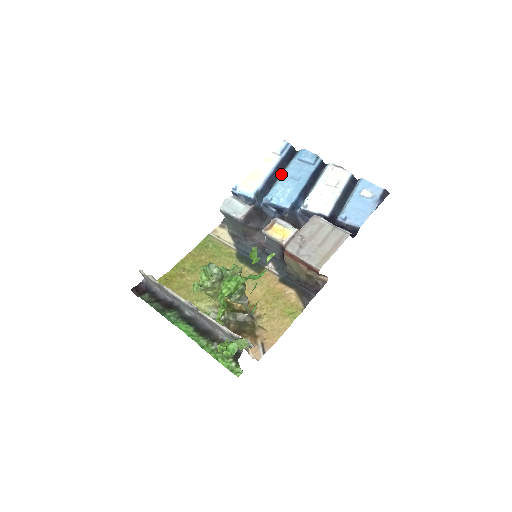
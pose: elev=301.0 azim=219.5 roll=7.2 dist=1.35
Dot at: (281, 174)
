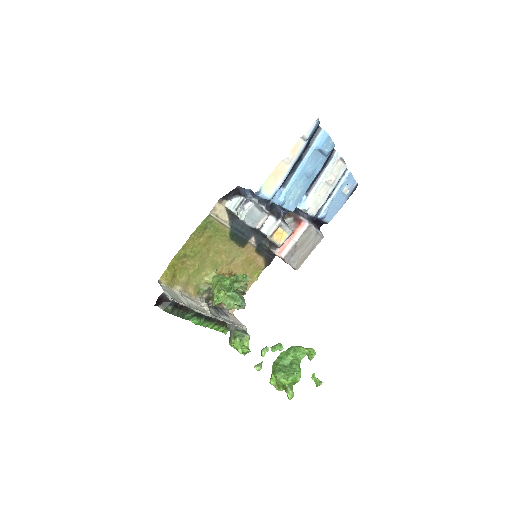
Dot at: (298, 166)
